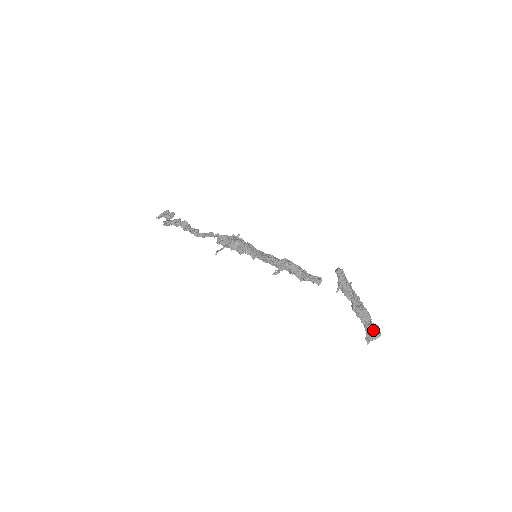
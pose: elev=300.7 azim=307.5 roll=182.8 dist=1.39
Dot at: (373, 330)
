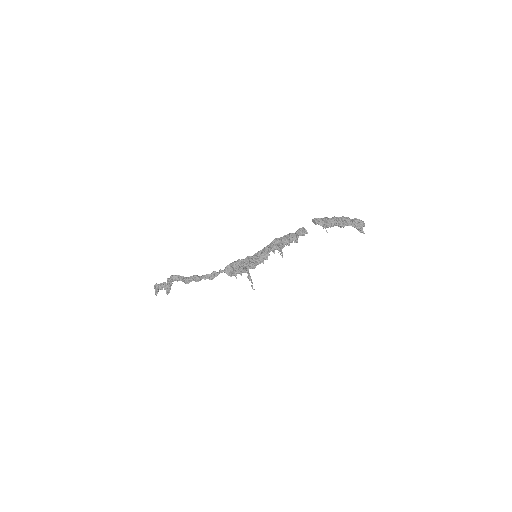
Dot at: (359, 224)
